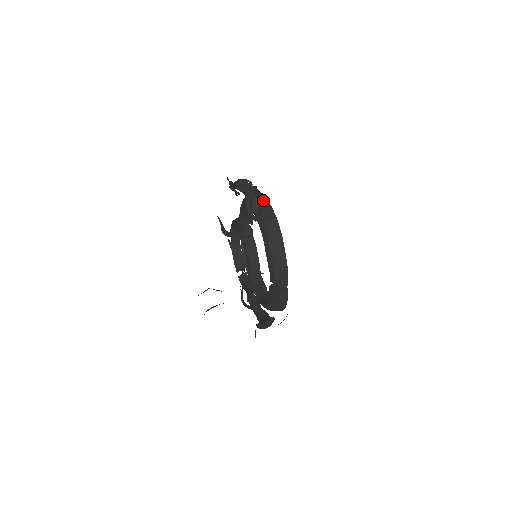
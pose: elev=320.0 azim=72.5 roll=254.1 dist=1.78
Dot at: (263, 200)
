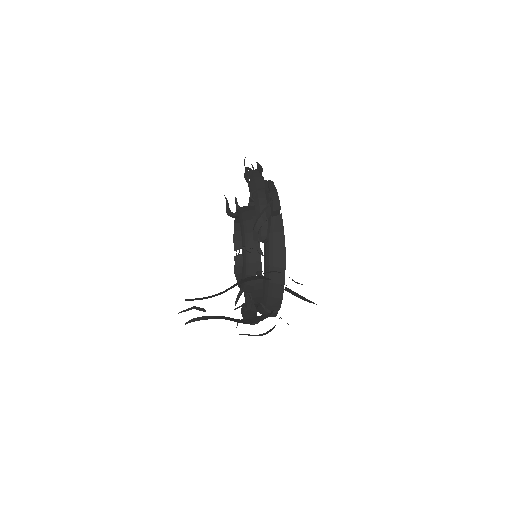
Dot at: (277, 215)
